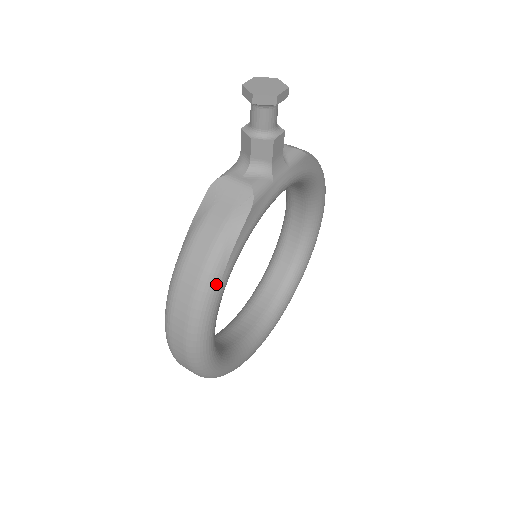
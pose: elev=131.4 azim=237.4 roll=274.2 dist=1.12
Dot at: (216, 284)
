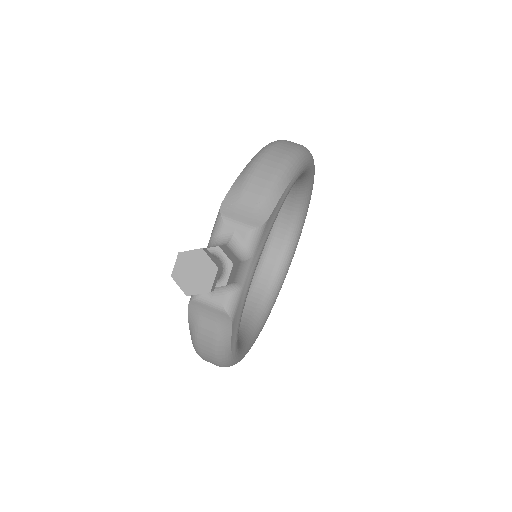
Dot at: (229, 358)
